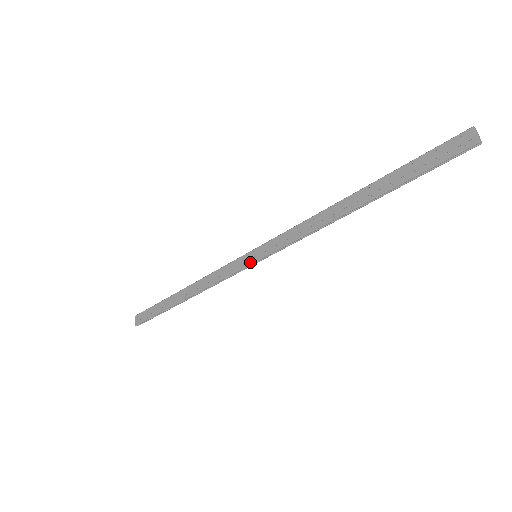
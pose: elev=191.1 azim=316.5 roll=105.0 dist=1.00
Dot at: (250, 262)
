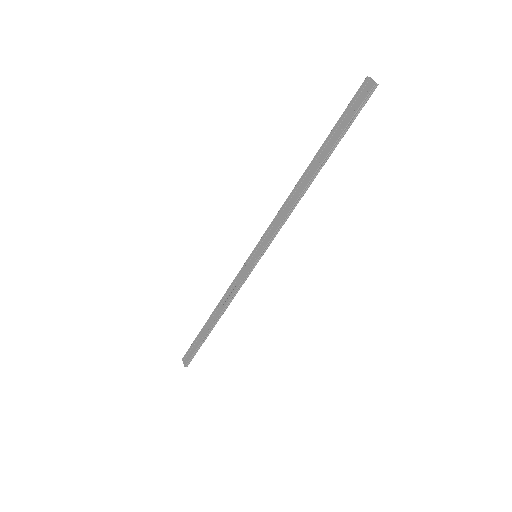
Dot at: (253, 263)
